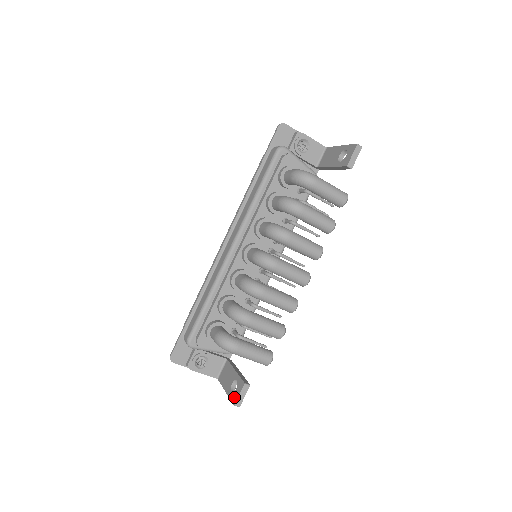
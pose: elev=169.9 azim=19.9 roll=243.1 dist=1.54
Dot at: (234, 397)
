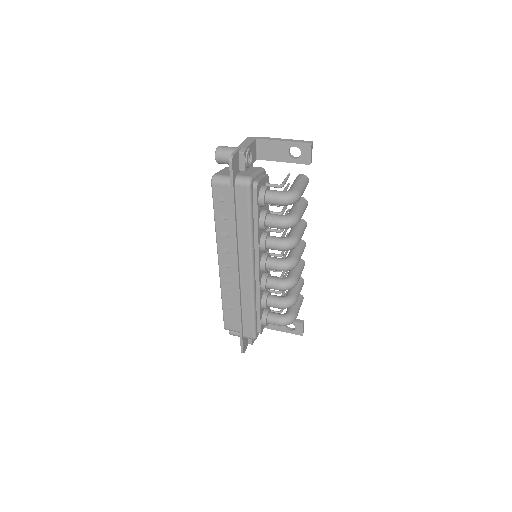
Dot at: (298, 332)
